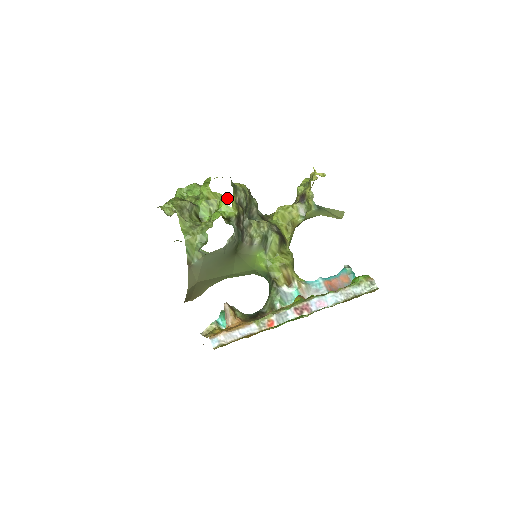
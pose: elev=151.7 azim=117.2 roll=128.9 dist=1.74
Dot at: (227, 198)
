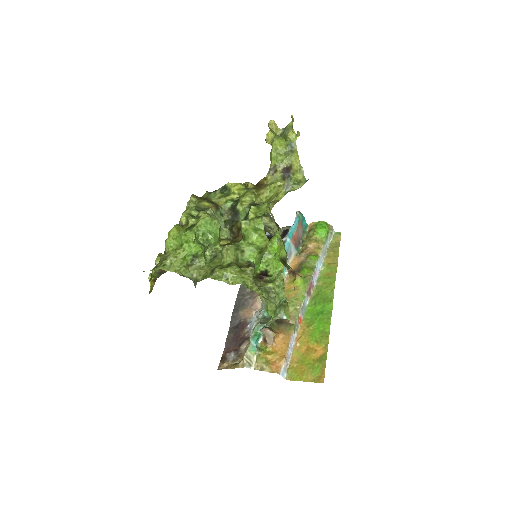
Dot at: (278, 237)
